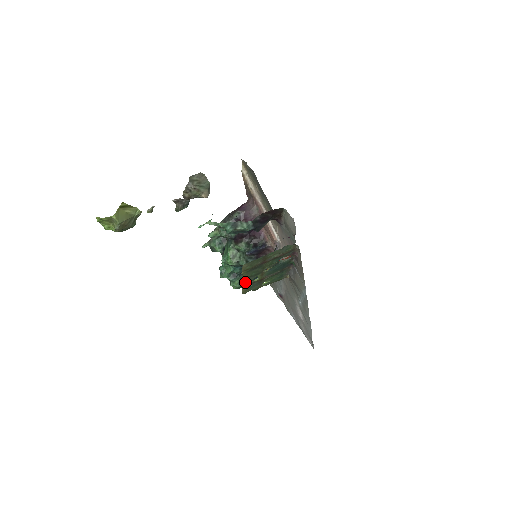
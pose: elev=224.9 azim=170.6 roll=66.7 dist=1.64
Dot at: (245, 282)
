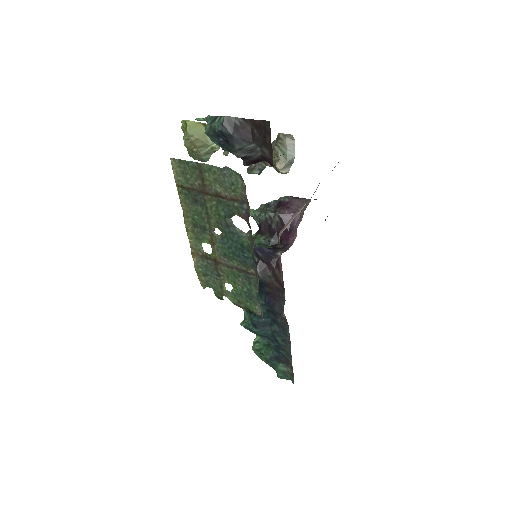
Dot at: (191, 235)
